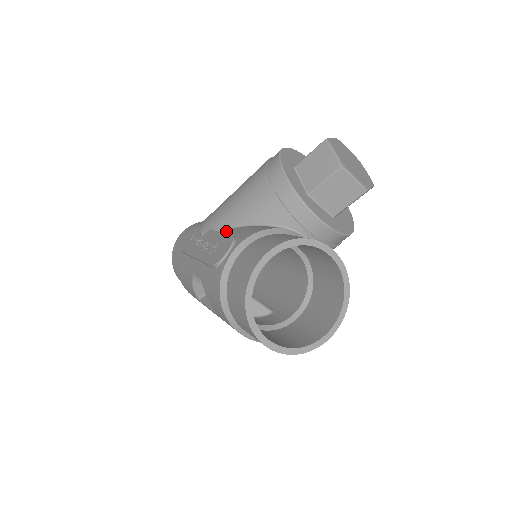
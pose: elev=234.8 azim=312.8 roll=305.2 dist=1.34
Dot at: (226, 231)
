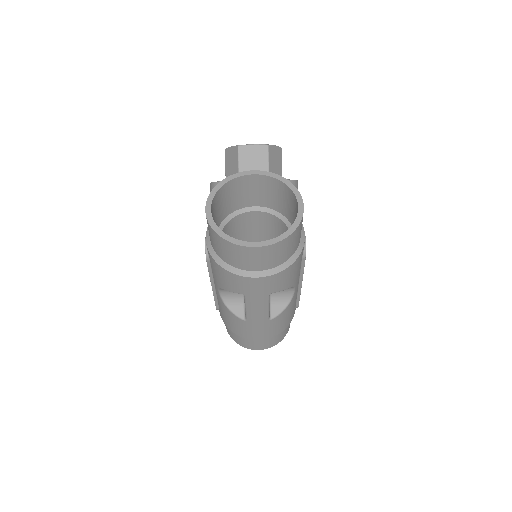
Dot at: occluded
